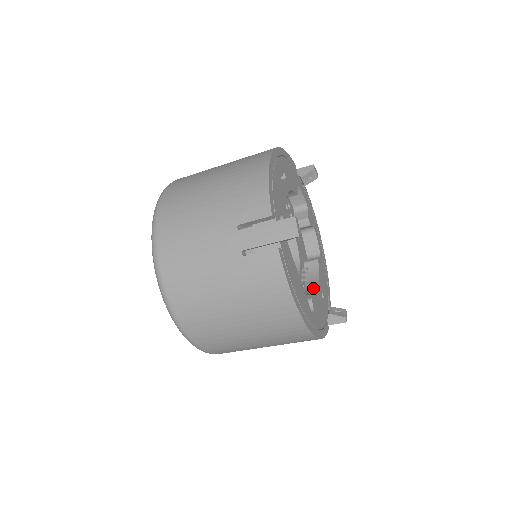
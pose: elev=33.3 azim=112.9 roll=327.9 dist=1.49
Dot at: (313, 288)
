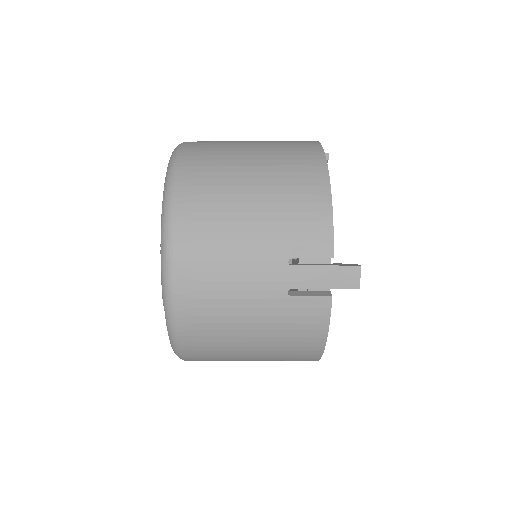
Dot at: occluded
